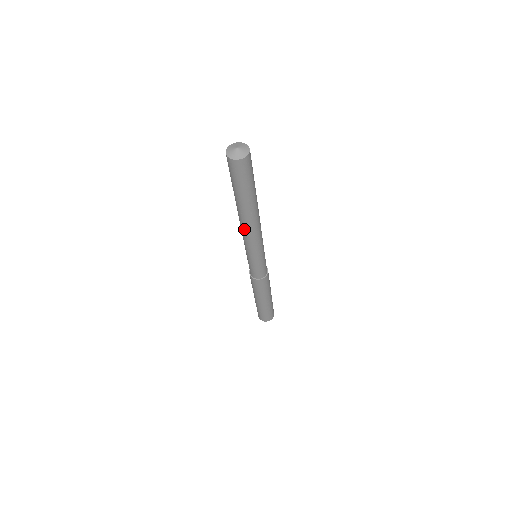
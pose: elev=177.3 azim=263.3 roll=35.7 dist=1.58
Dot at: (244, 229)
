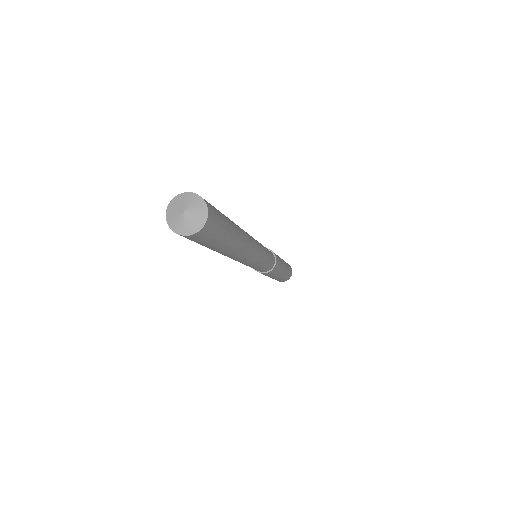
Dot at: occluded
